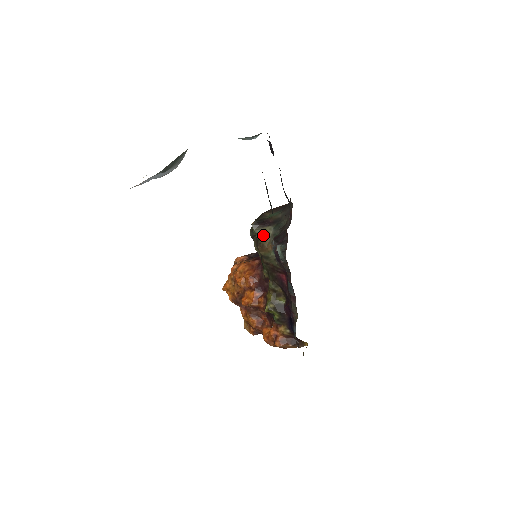
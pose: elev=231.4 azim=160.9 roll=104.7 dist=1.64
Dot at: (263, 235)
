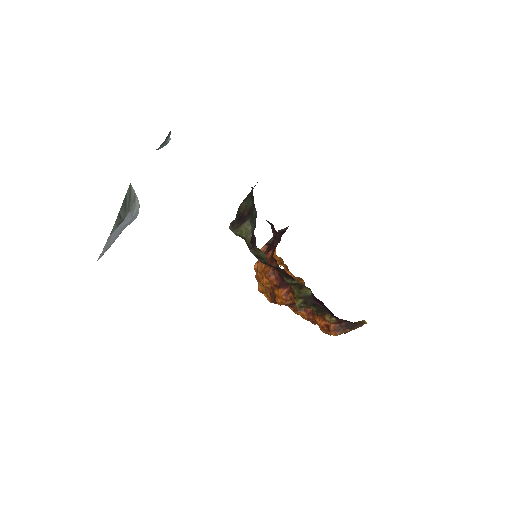
Dot at: (245, 234)
